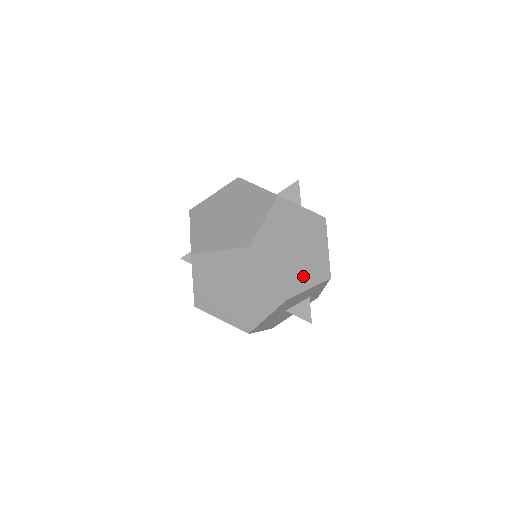
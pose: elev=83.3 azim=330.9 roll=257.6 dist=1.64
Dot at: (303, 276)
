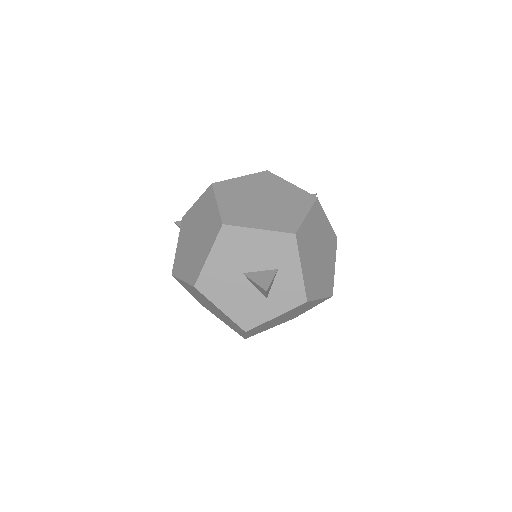
Dot at: (258, 219)
